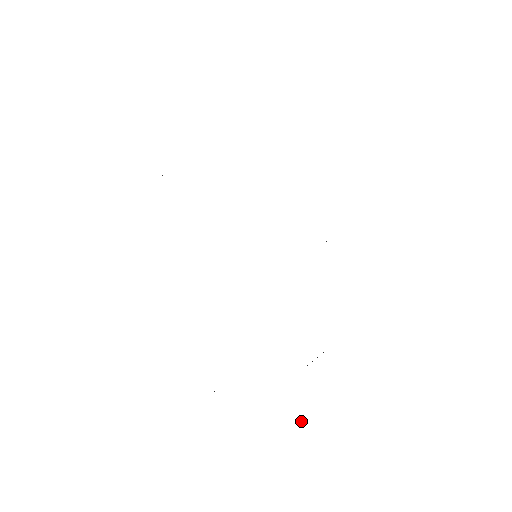
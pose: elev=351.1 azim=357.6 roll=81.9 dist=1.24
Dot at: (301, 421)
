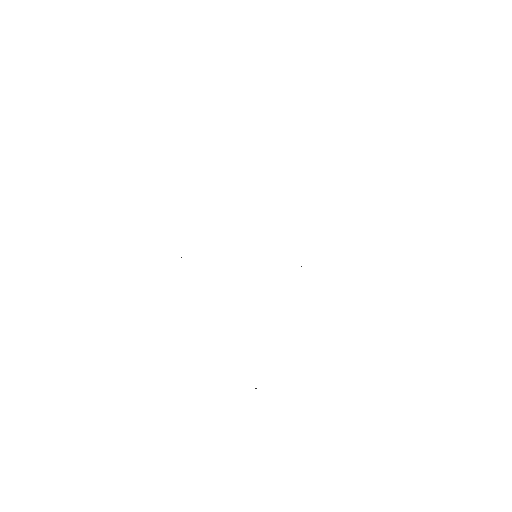
Dot at: (255, 388)
